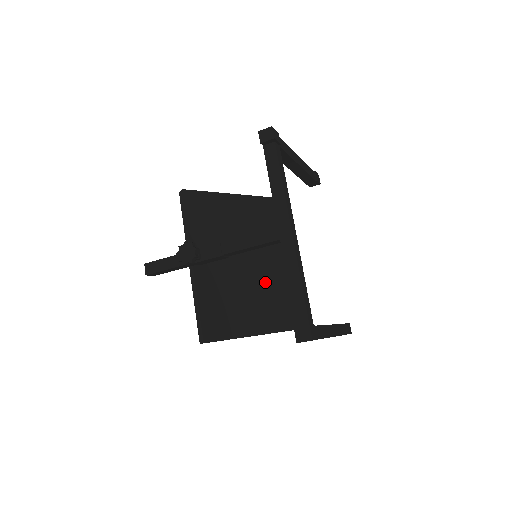
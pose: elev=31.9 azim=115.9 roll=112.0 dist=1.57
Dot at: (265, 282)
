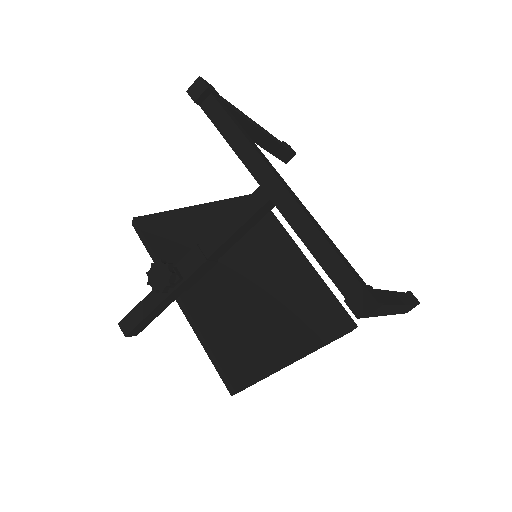
Dot at: (283, 288)
